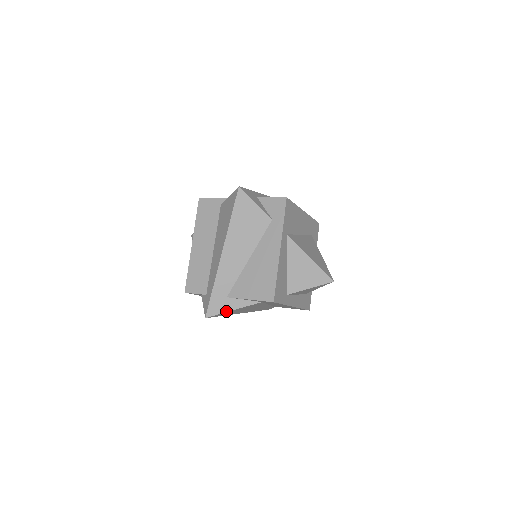
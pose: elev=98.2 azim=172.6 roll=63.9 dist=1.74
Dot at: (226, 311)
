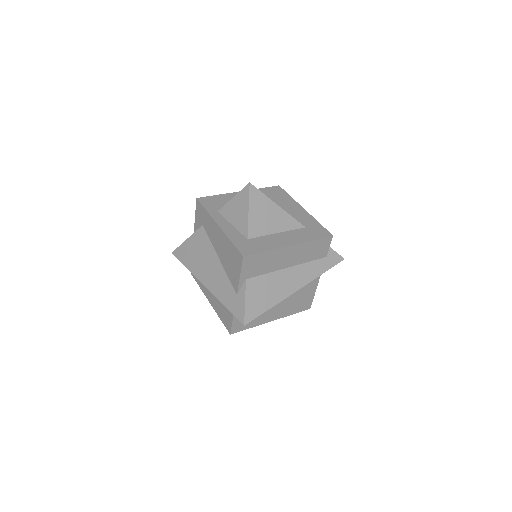
Dot at: (183, 243)
